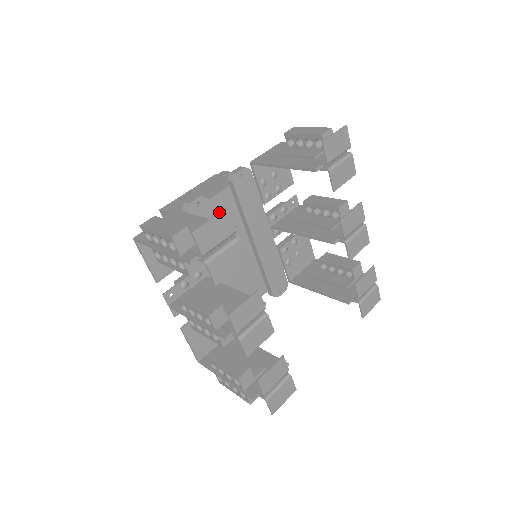
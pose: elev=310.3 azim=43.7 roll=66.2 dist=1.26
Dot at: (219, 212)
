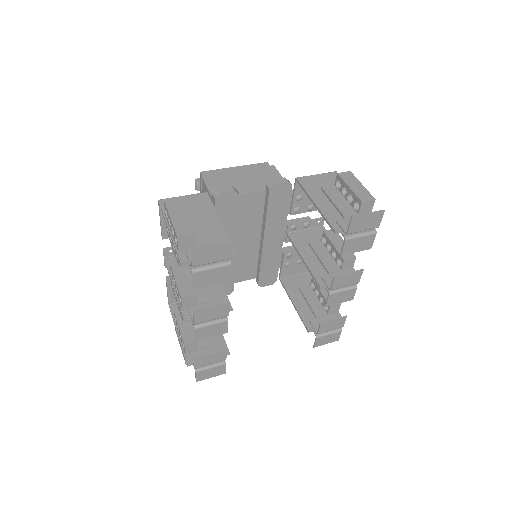
Dot at: (223, 241)
